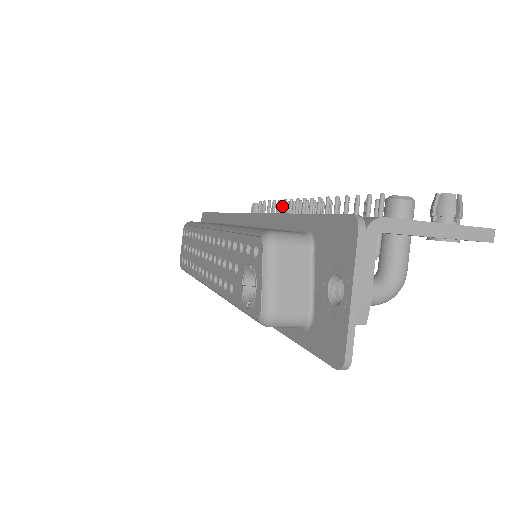
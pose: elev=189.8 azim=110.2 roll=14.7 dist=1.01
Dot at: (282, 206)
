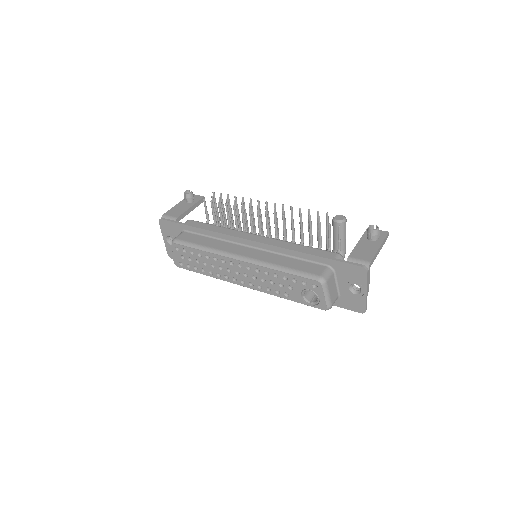
Dot at: (227, 202)
